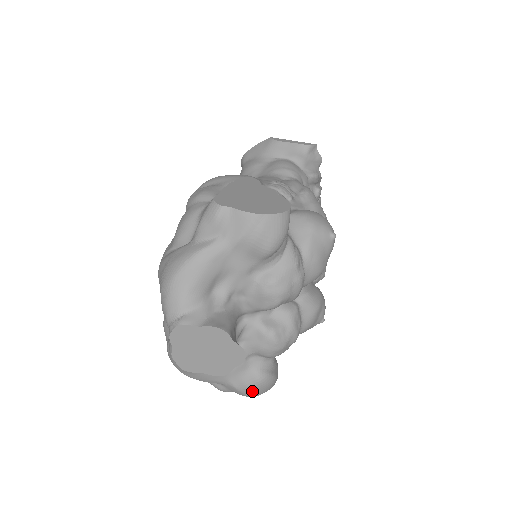
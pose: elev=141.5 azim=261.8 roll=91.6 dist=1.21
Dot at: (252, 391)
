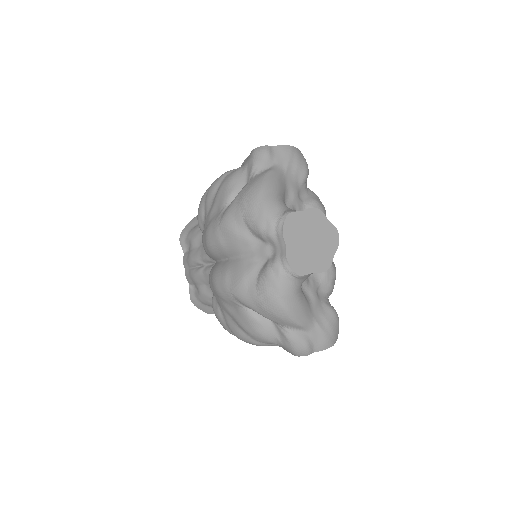
Dot at: (332, 330)
